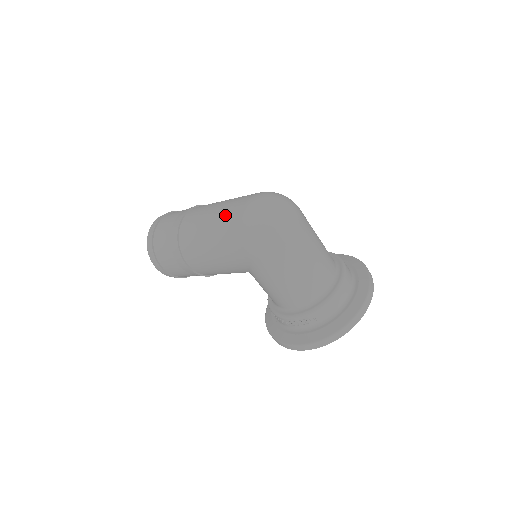
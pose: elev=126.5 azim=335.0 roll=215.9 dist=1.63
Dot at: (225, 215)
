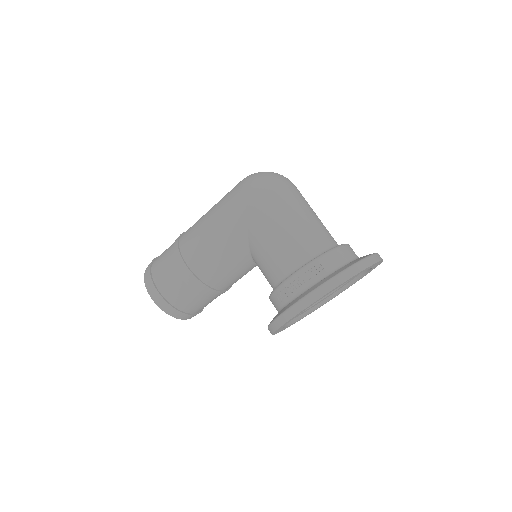
Dot at: occluded
